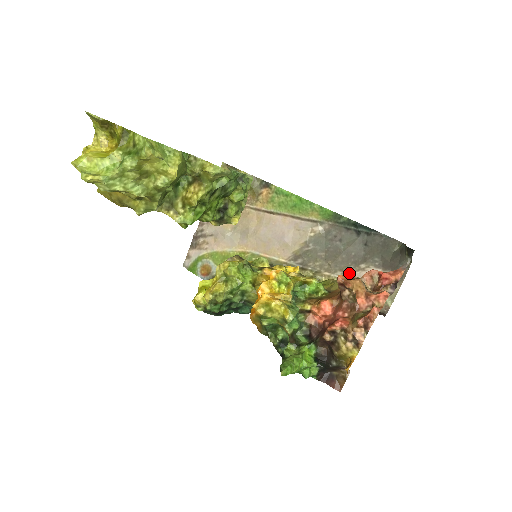
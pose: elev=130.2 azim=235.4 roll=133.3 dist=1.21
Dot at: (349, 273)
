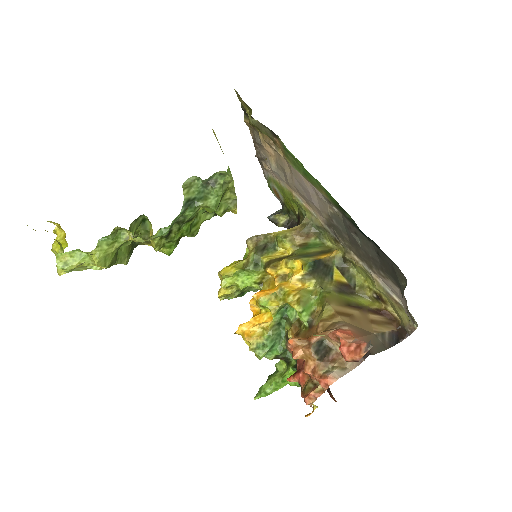
Dot at: (373, 271)
